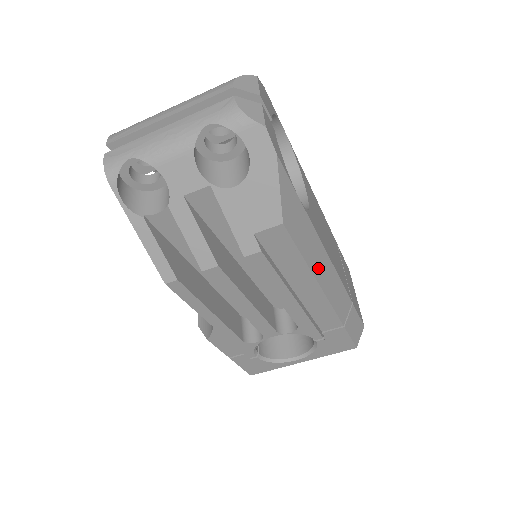
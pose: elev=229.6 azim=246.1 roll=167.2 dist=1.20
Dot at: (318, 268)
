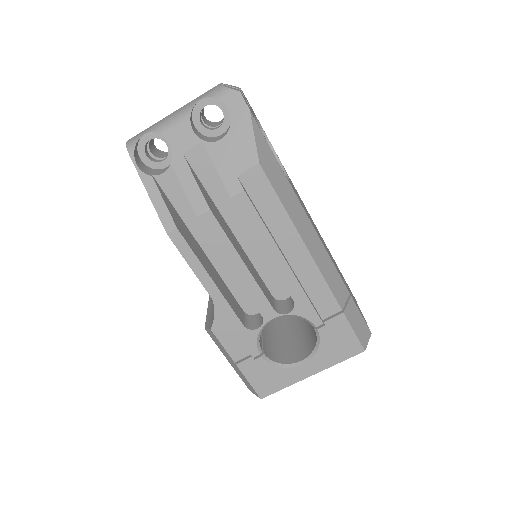
Dot at: (302, 228)
